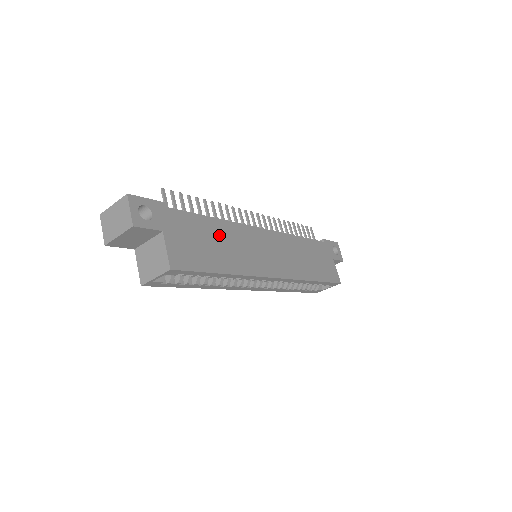
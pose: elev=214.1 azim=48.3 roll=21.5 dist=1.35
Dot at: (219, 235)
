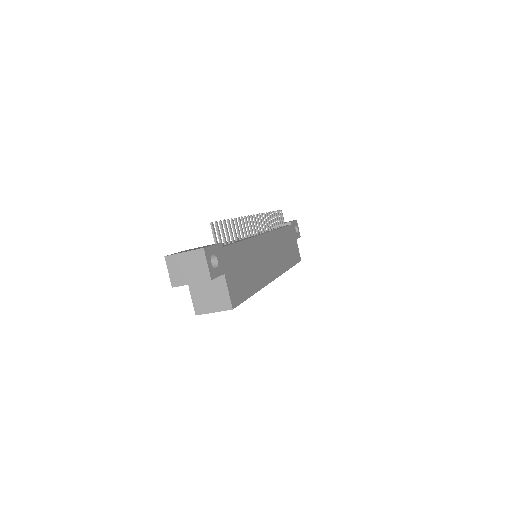
Dot at: (248, 257)
